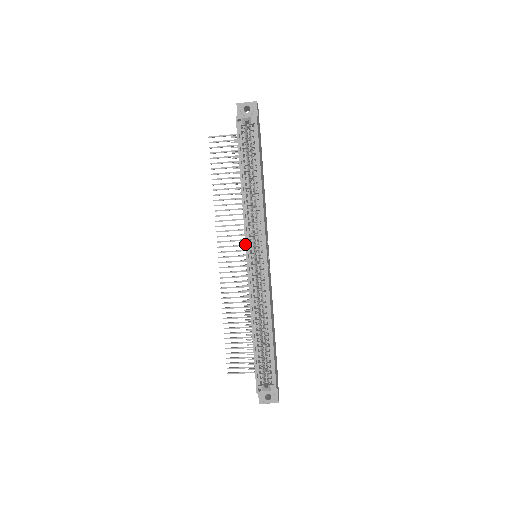
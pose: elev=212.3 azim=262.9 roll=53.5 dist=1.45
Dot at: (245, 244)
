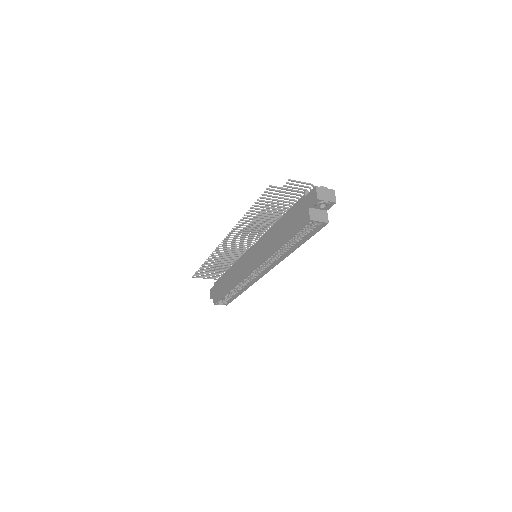
Dot at: (256, 267)
